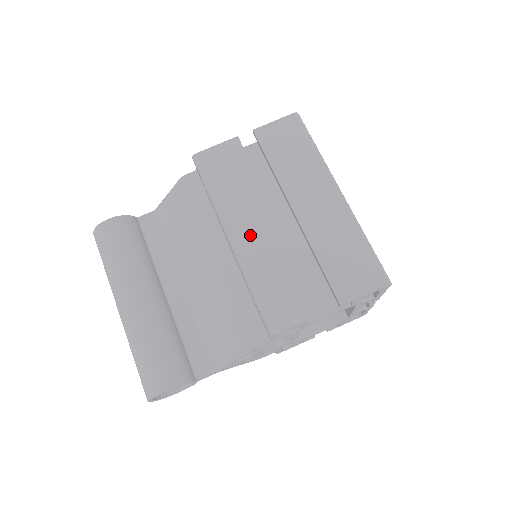
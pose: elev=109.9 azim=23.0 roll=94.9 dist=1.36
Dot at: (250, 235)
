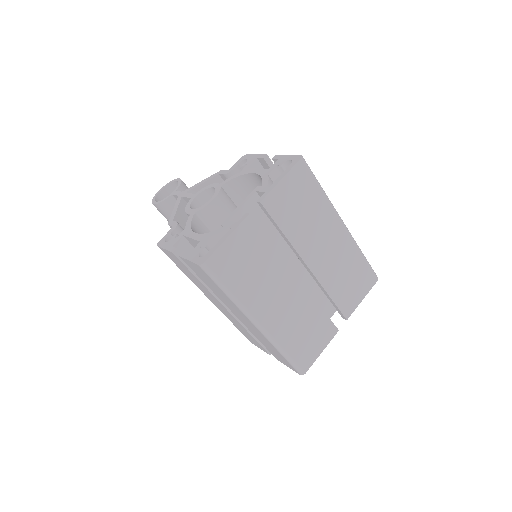
Dot at: occluded
